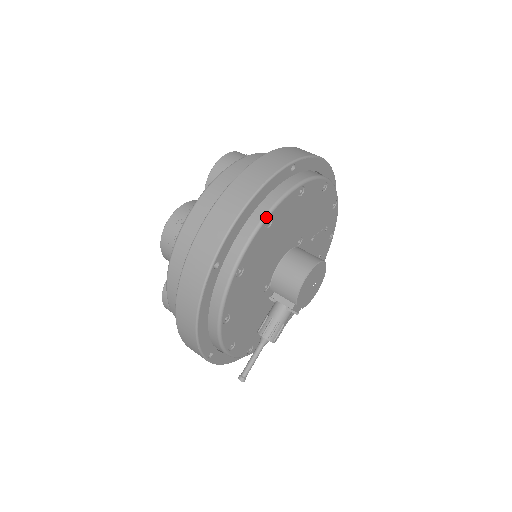
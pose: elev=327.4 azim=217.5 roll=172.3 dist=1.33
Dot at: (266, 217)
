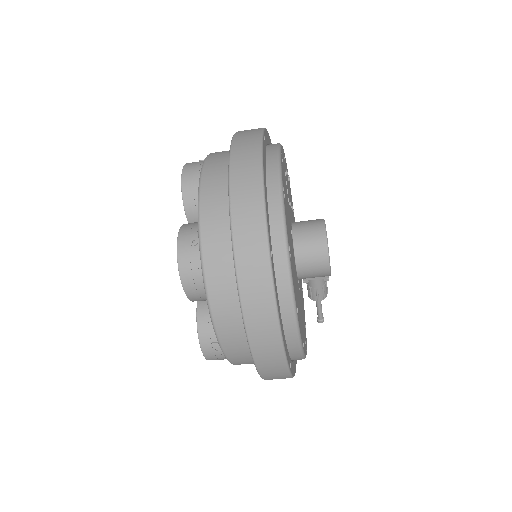
Dot at: (296, 317)
